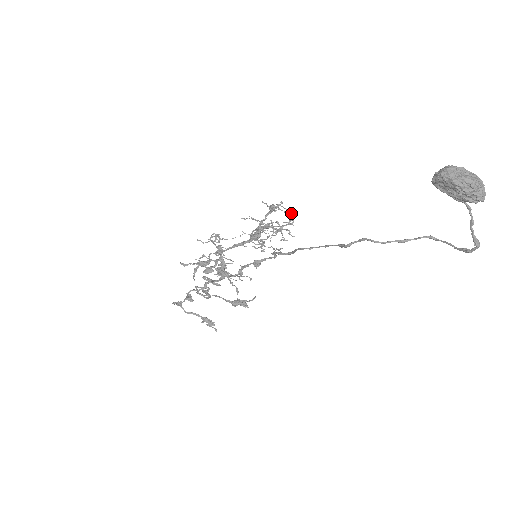
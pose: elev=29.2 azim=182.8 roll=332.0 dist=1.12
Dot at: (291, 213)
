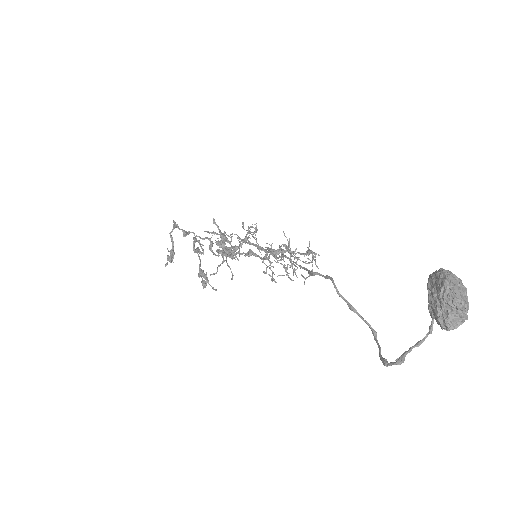
Dot at: (314, 256)
